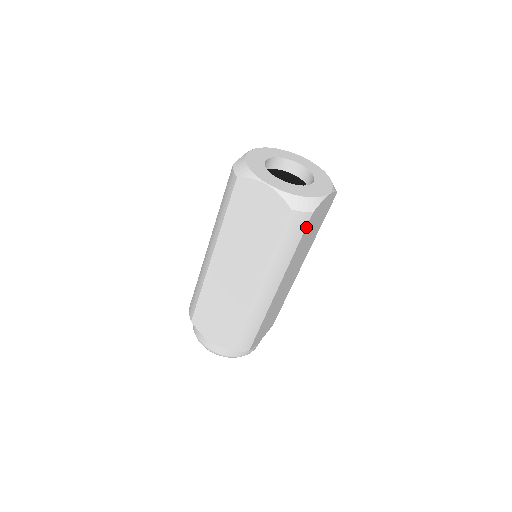
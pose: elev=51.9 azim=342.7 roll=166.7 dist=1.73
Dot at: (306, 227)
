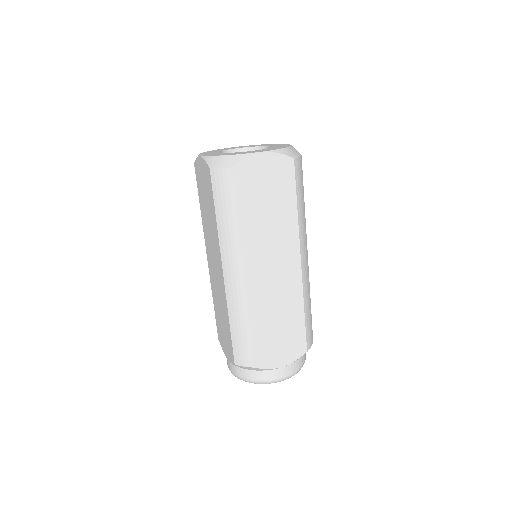
Dot at: (302, 174)
